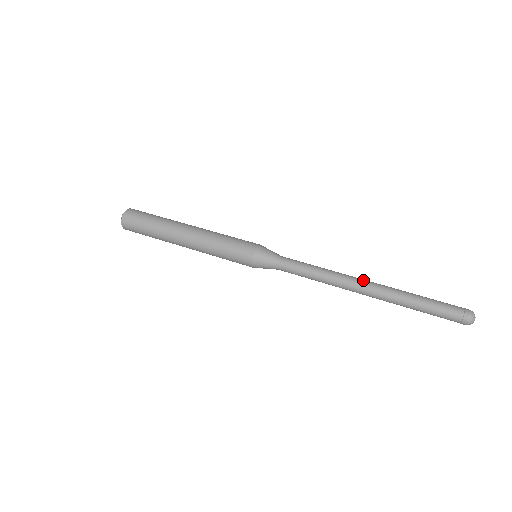
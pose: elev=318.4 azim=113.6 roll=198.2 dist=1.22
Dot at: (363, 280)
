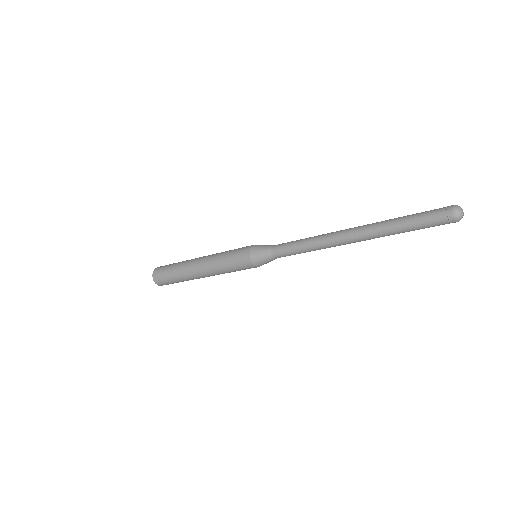
Dot at: occluded
